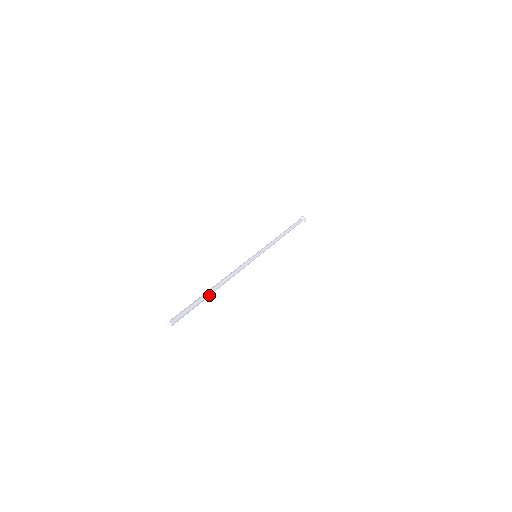
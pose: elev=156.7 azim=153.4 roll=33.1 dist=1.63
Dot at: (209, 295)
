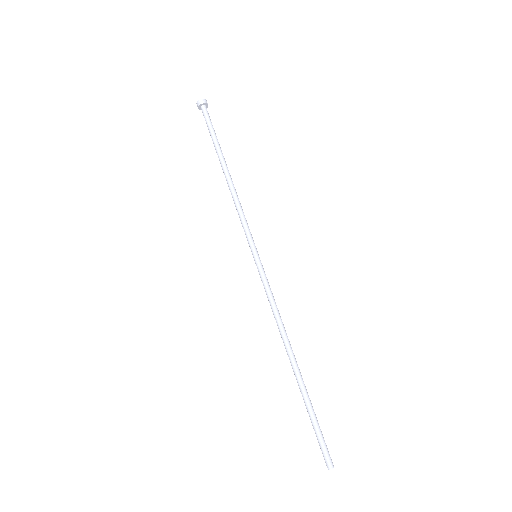
Dot at: (303, 384)
